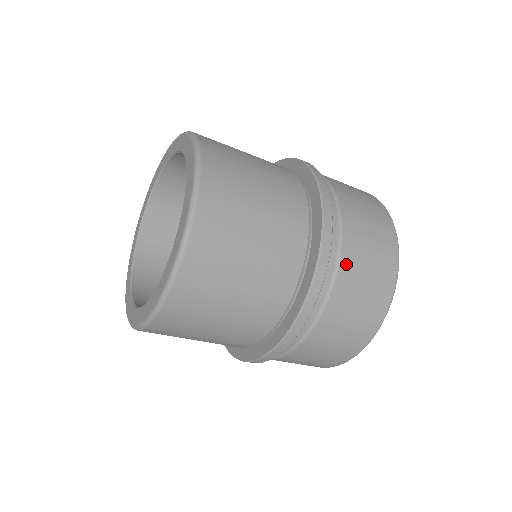
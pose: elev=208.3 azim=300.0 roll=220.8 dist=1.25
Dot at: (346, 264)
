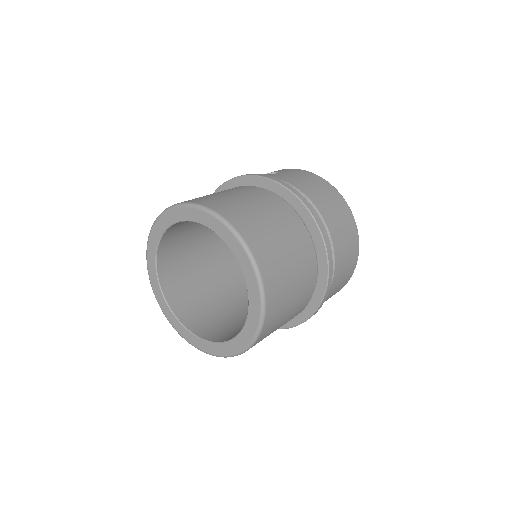
Dot at: occluded
